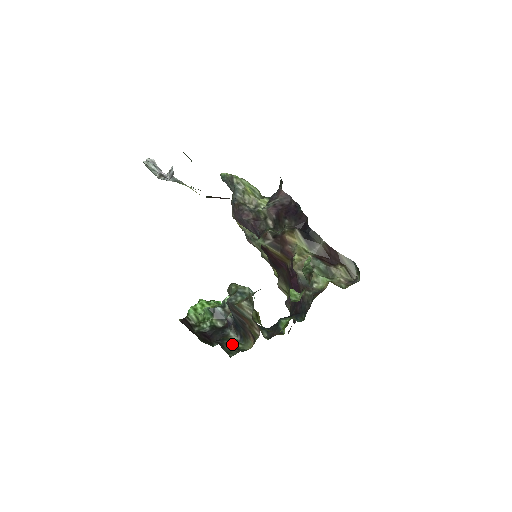
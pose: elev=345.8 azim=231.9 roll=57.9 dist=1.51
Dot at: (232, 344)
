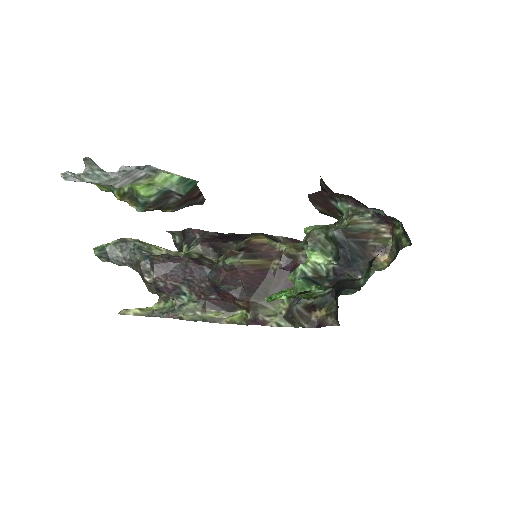
Dot at: occluded
